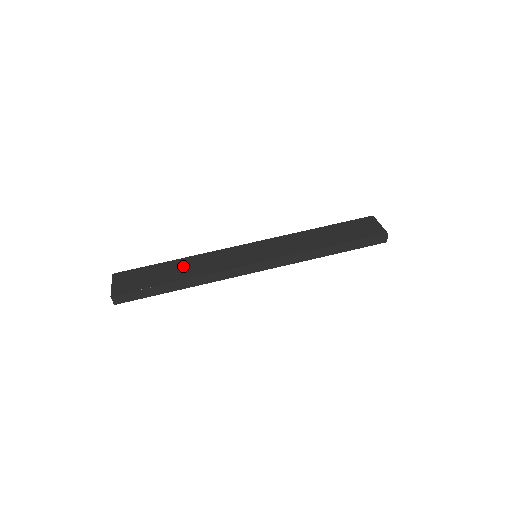
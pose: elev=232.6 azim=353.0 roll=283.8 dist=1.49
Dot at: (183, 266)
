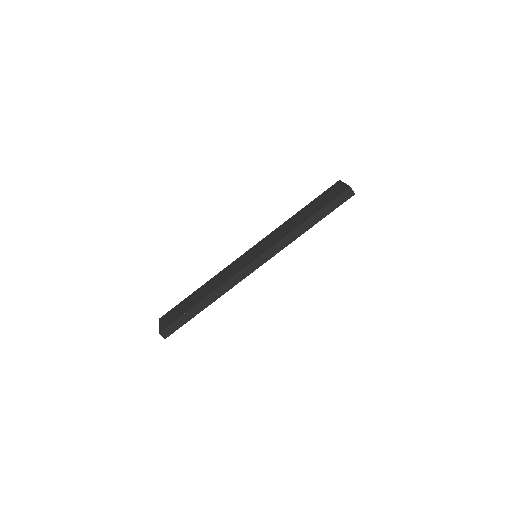
Dot at: (204, 289)
